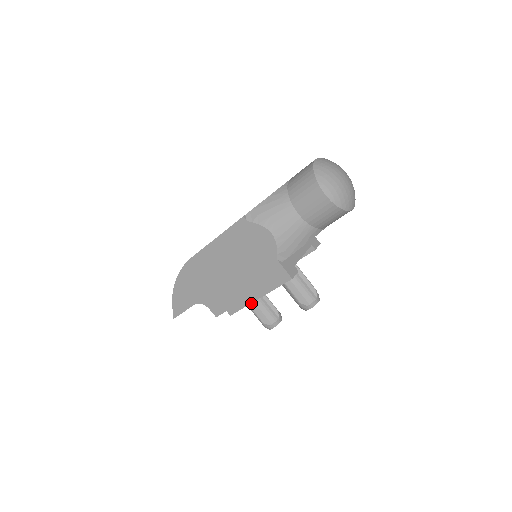
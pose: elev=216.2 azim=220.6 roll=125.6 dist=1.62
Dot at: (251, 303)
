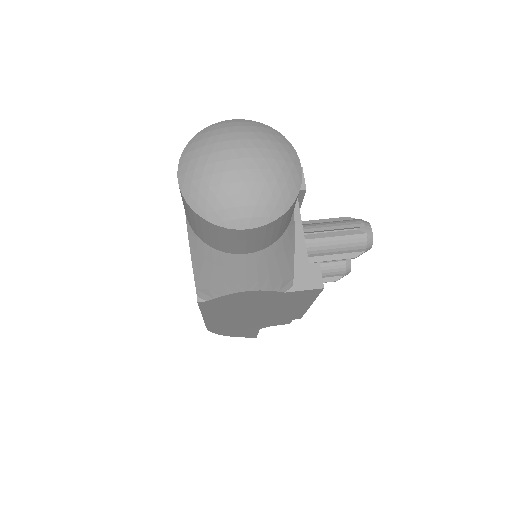
Dot at: occluded
